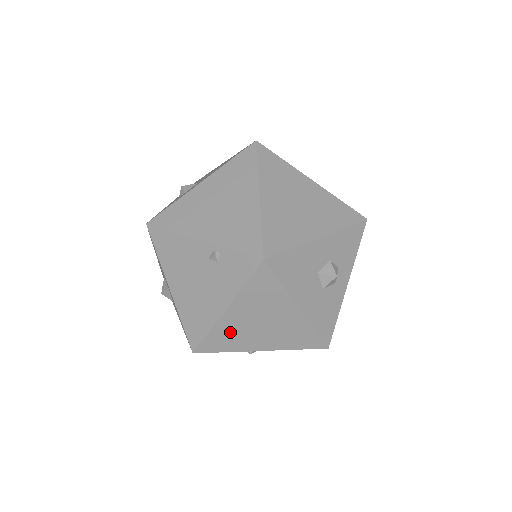
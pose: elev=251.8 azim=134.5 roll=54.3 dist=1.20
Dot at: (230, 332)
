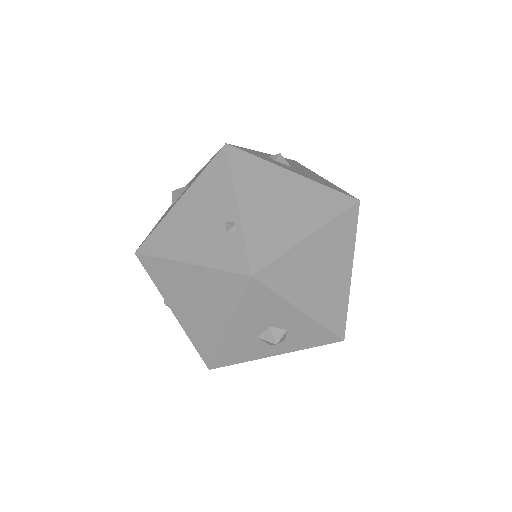
Dot at: (172, 277)
